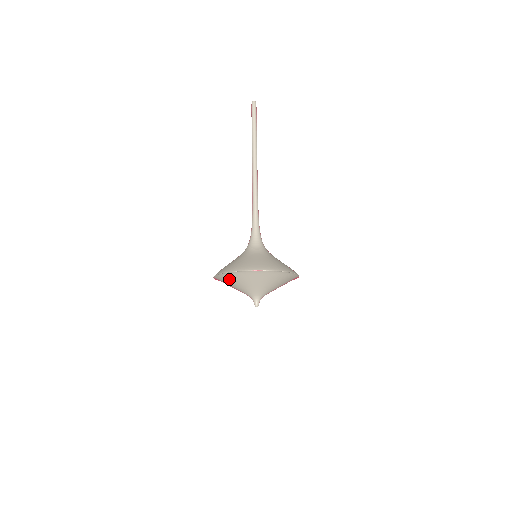
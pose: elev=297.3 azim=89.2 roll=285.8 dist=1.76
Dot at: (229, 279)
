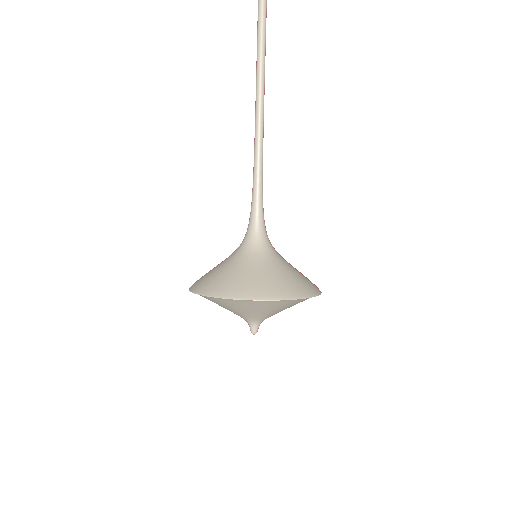
Dot at: (209, 299)
